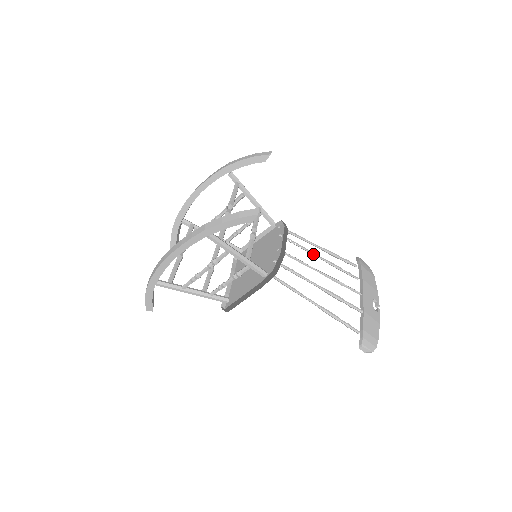
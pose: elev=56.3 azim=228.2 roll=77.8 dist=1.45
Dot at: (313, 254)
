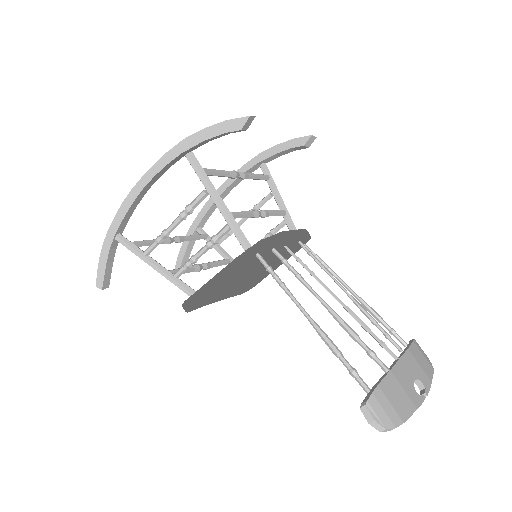
Dot at: (337, 283)
